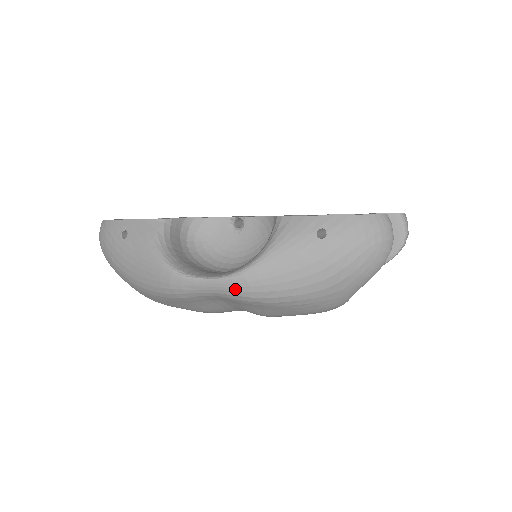
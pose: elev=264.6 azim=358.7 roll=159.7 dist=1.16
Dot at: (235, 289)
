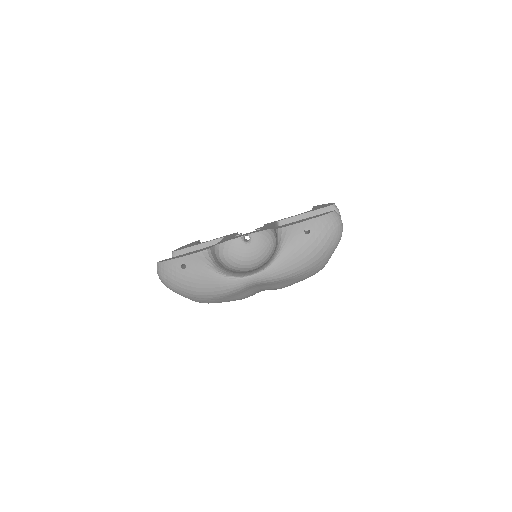
Dot at: (269, 276)
